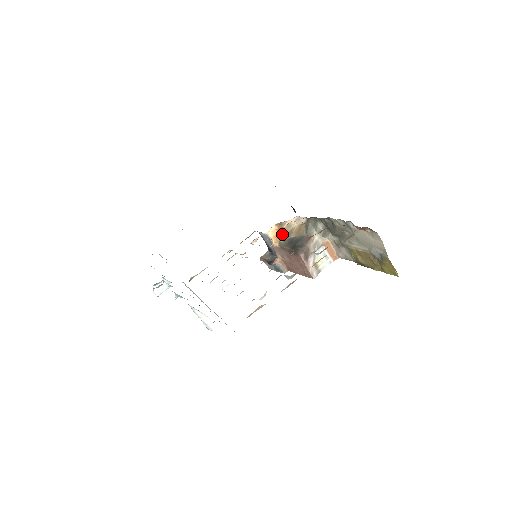
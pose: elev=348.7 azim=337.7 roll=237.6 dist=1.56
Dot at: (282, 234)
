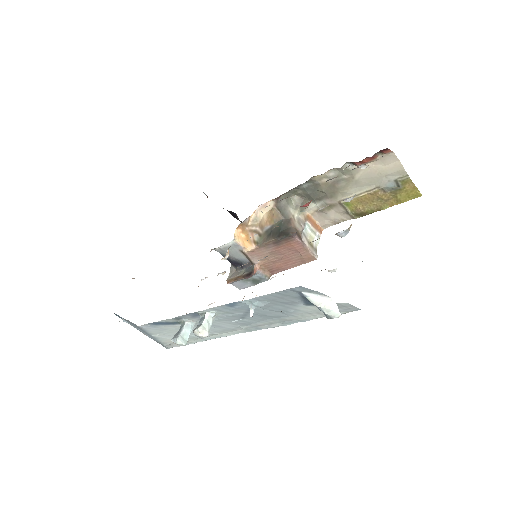
Dot at: (252, 233)
